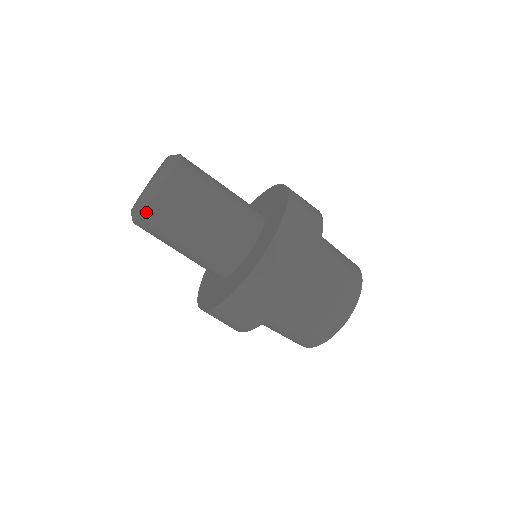
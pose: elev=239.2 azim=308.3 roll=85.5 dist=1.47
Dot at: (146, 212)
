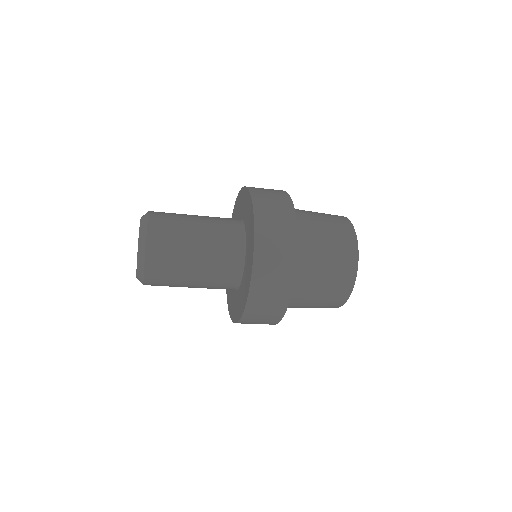
Dot at: occluded
